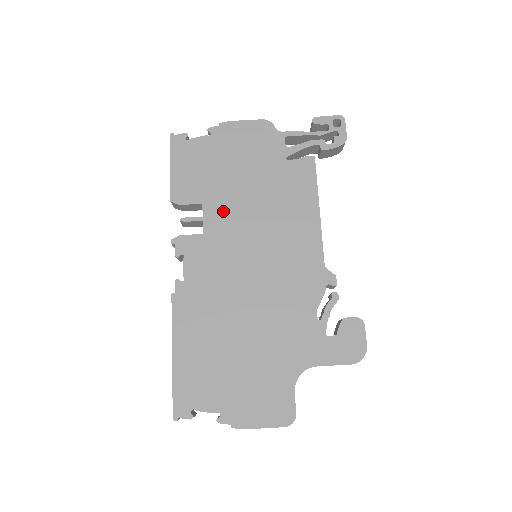
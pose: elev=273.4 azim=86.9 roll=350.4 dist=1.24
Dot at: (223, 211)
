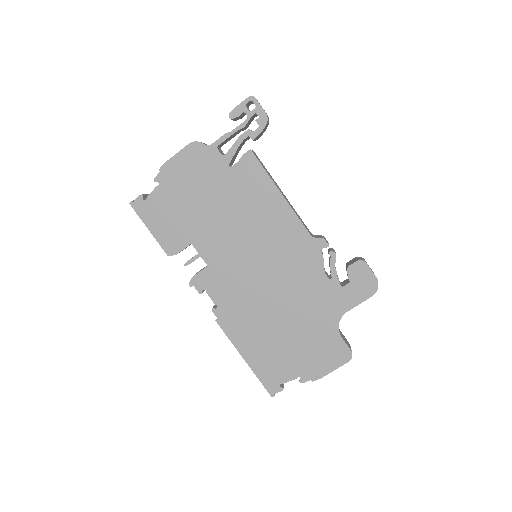
Dot at: (210, 240)
